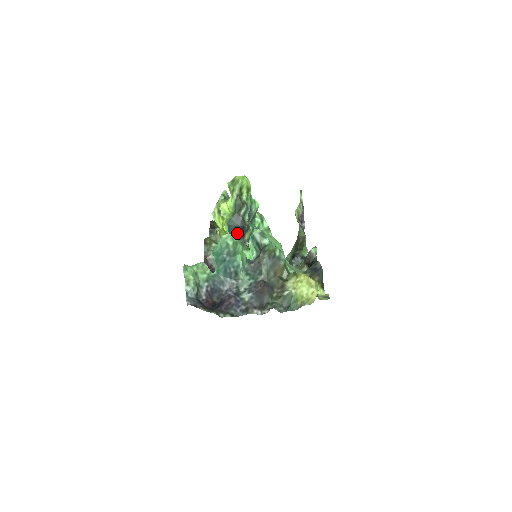
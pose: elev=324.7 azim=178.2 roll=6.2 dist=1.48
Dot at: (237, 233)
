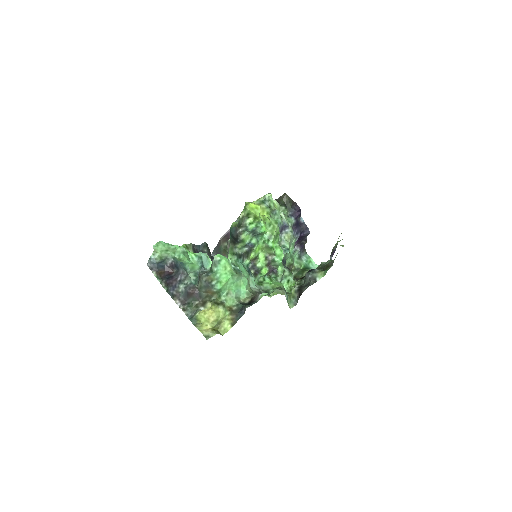
Dot at: (234, 238)
